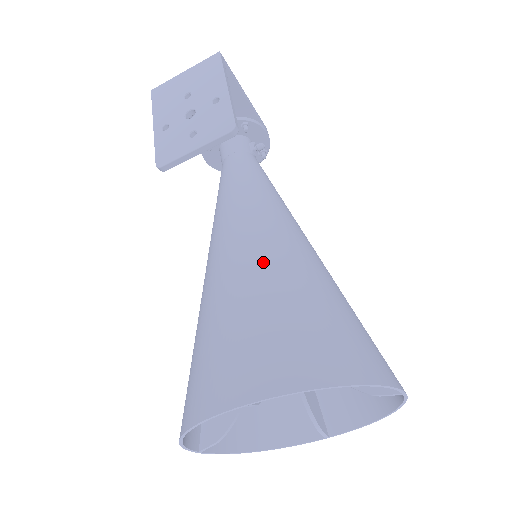
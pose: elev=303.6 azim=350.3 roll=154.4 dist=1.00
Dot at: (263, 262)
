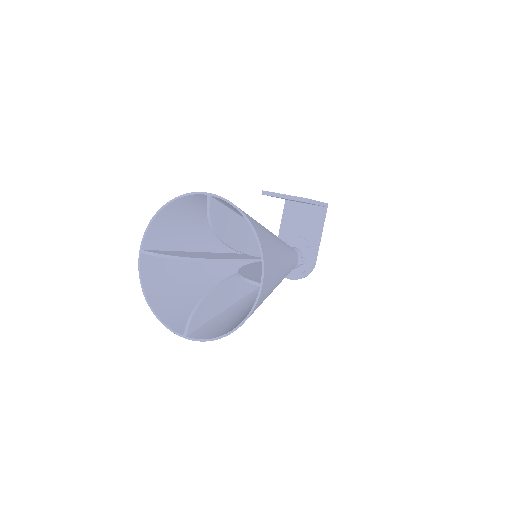
Dot at: occluded
